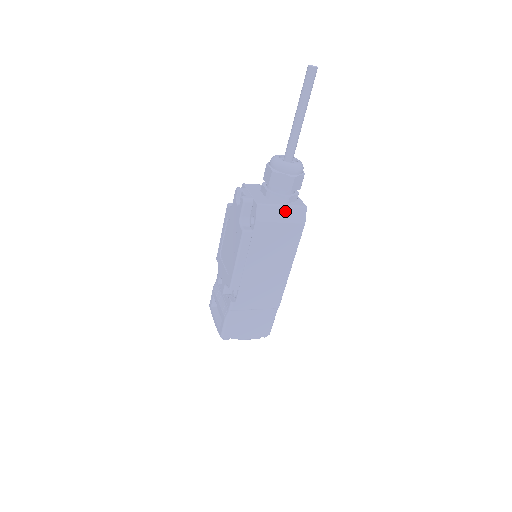
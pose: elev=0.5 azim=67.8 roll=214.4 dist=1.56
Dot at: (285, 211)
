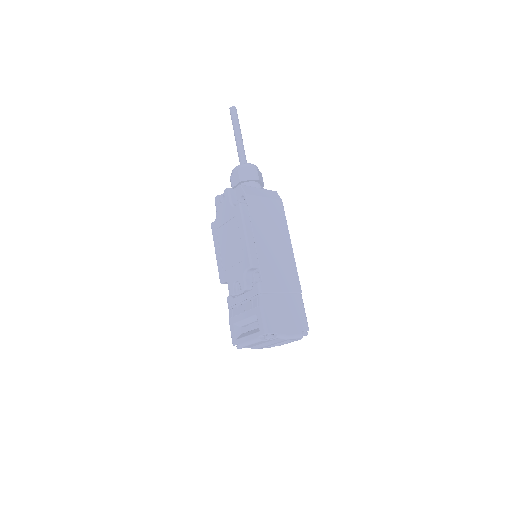
Dot at: (263, 191)
